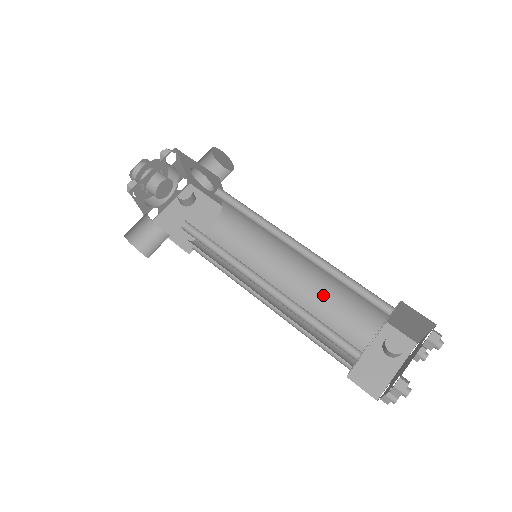
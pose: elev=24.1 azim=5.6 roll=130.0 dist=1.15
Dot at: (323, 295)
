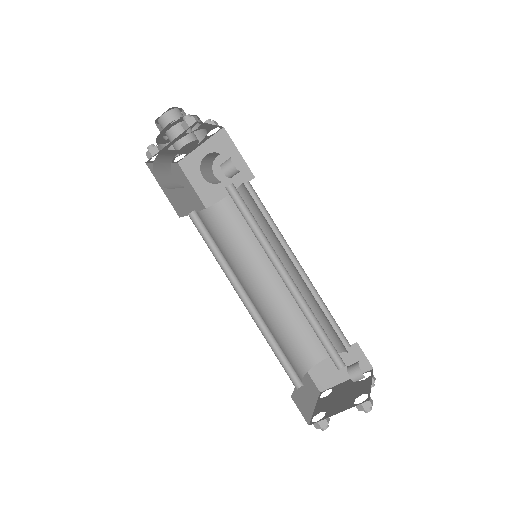
Dot at: (277, 321)
